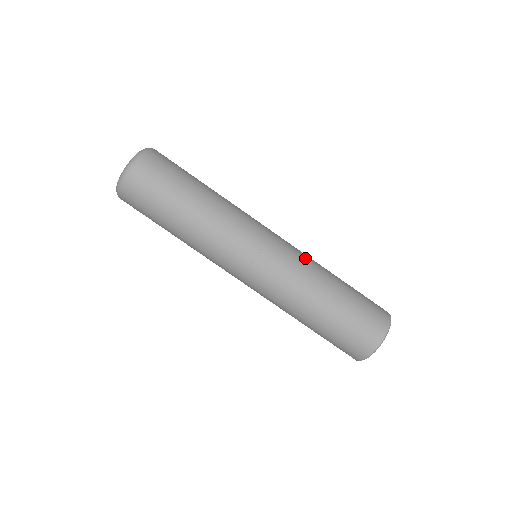
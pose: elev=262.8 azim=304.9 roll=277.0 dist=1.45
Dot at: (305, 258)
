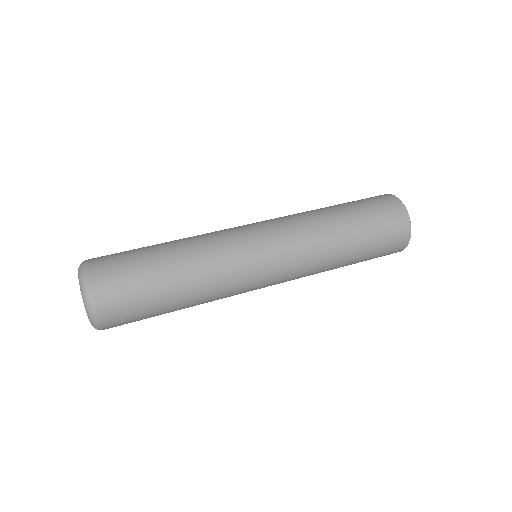
Dot at: occluded
